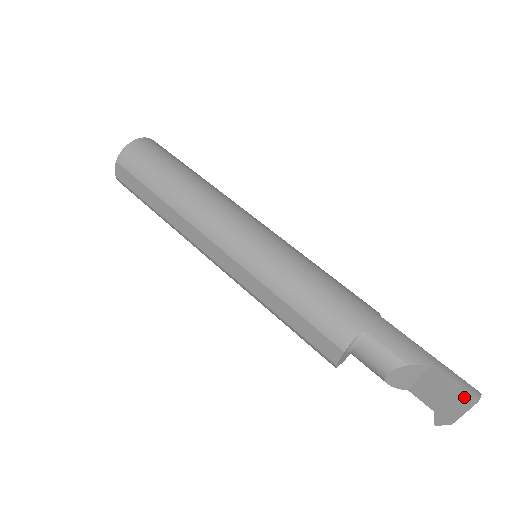
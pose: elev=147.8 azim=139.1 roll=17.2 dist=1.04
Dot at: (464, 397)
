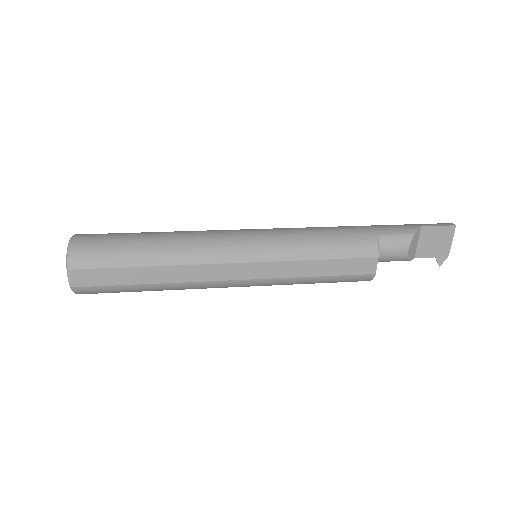
Dot at: (448, 230)
